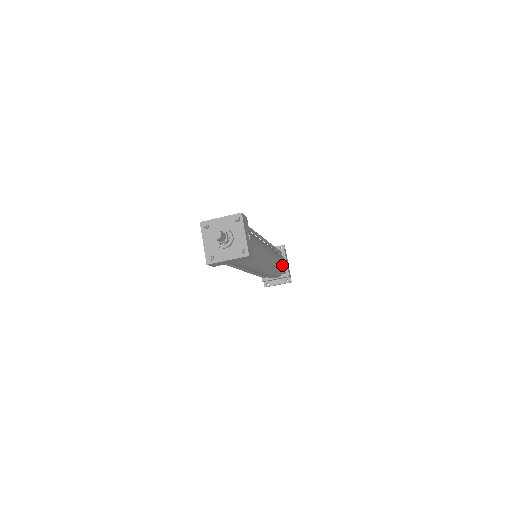
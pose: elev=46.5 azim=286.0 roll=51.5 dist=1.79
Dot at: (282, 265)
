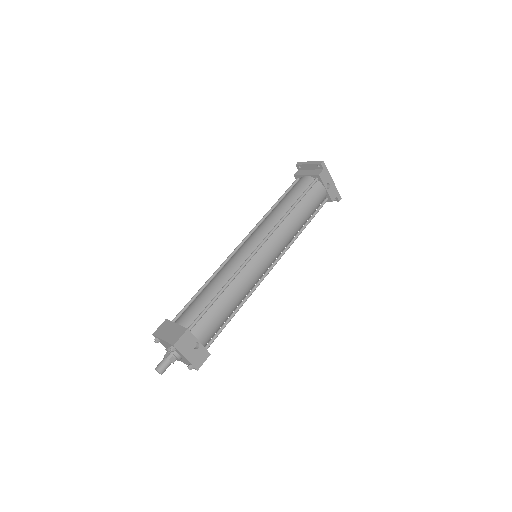
Dot at: (311, 210)
